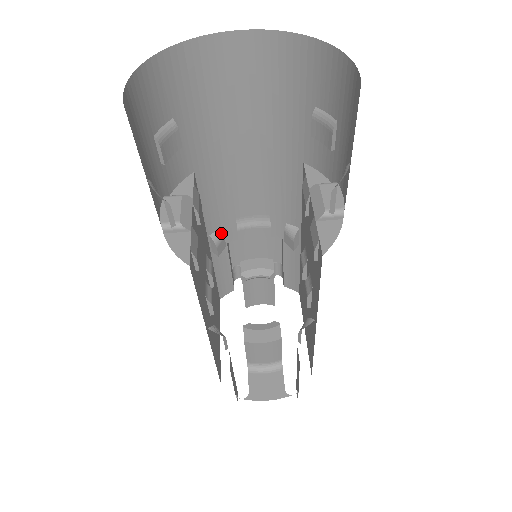
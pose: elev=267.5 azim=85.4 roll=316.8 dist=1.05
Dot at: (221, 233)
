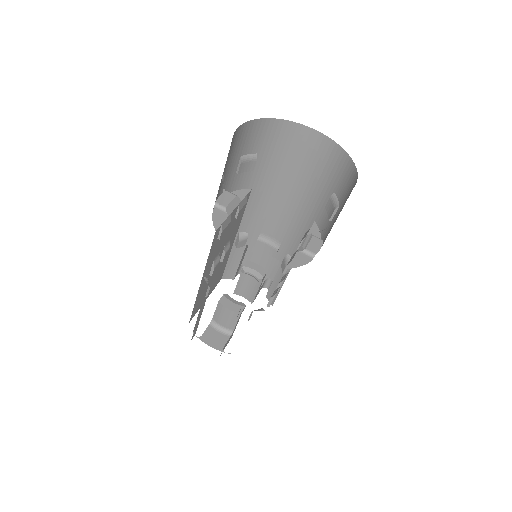
Dot at: (247, 235)
